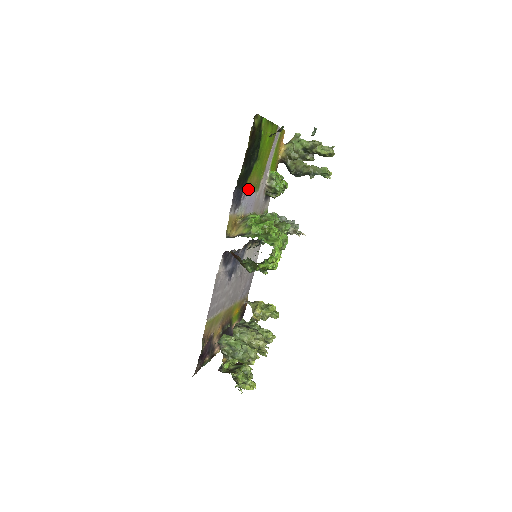
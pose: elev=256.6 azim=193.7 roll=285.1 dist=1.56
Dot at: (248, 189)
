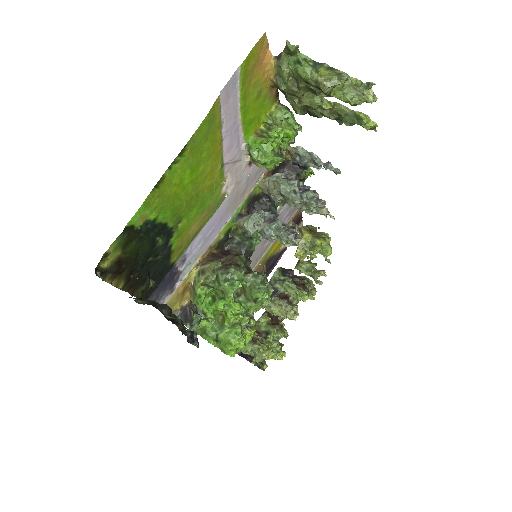
Dot at: (188, 245)
